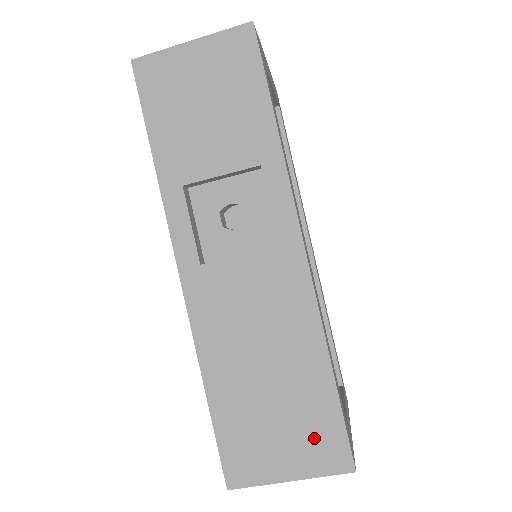
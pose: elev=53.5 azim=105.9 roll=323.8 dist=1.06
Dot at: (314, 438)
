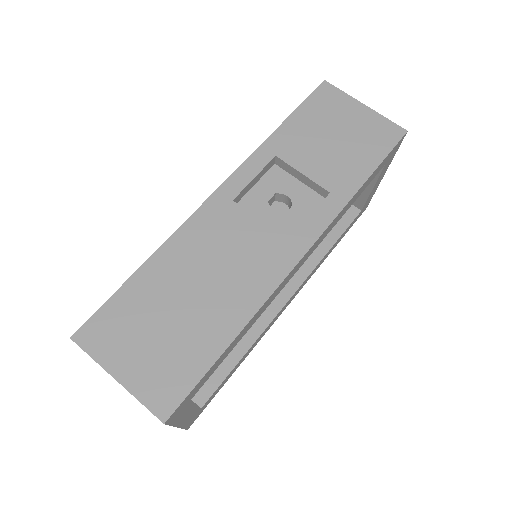
Dot at: (167, 370)
